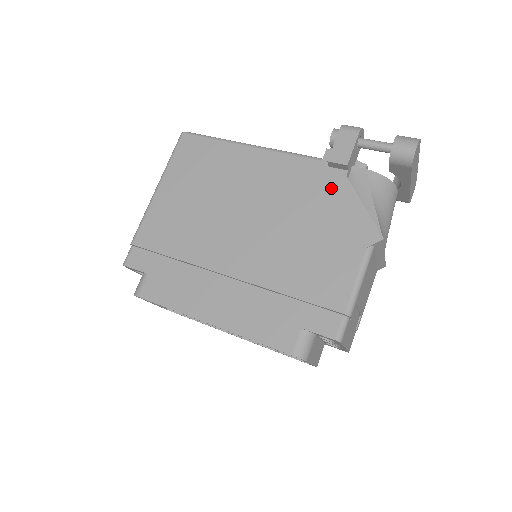
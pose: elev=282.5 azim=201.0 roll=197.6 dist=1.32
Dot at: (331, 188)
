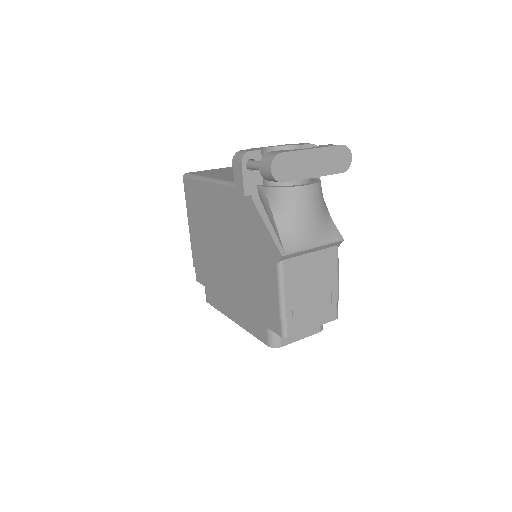
Dot at: (249, 213)
